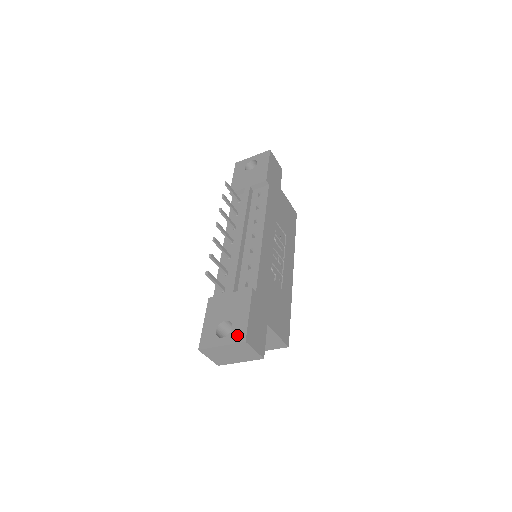
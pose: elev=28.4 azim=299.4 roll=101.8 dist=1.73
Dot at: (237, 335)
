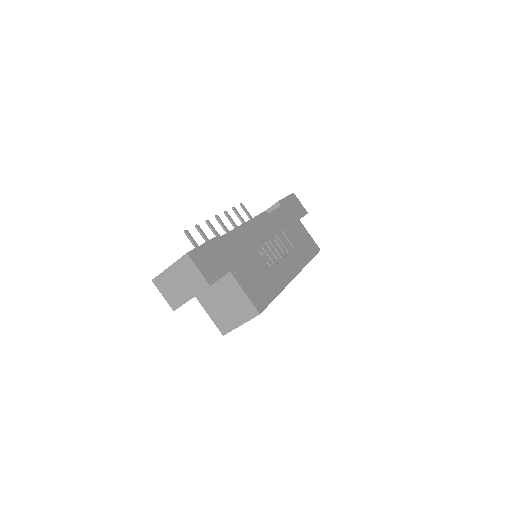
Dot at: occluded
